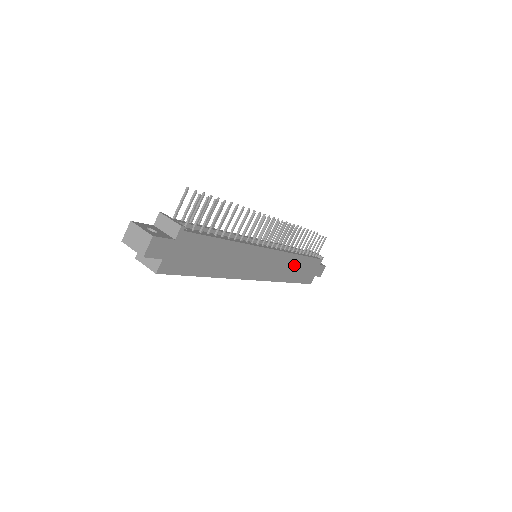
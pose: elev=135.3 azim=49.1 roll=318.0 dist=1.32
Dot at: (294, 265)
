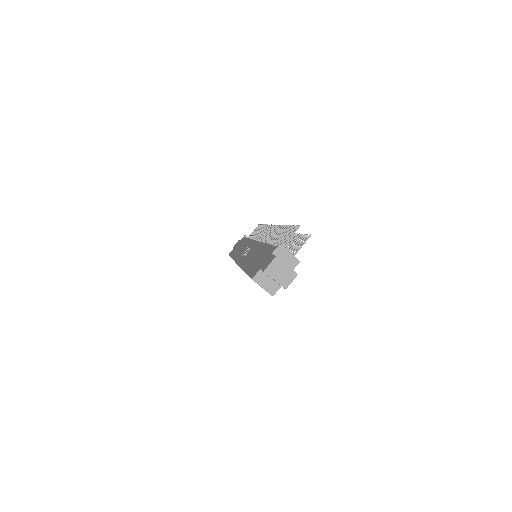
Dot at: occluded
